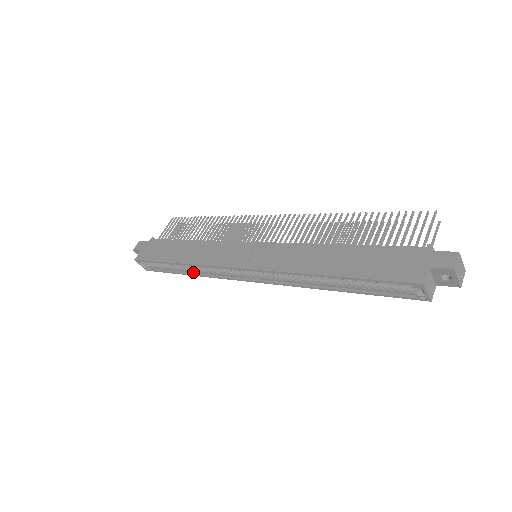
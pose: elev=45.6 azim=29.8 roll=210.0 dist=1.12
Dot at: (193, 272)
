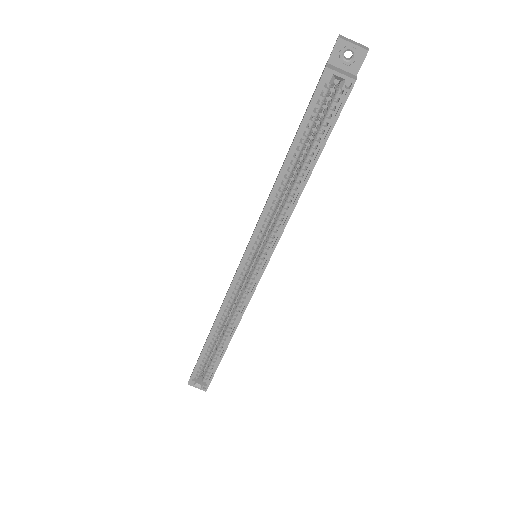
Dot at: (229, 336)
